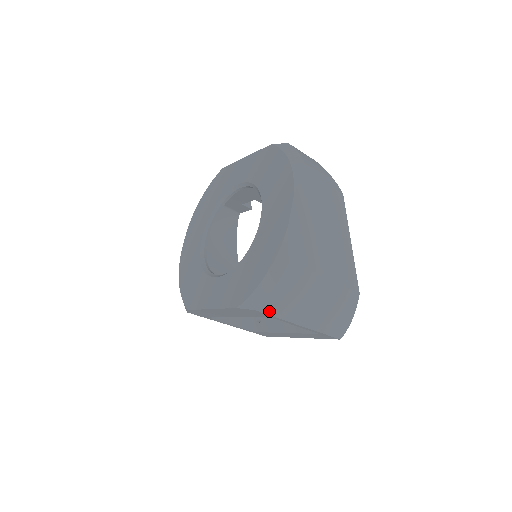
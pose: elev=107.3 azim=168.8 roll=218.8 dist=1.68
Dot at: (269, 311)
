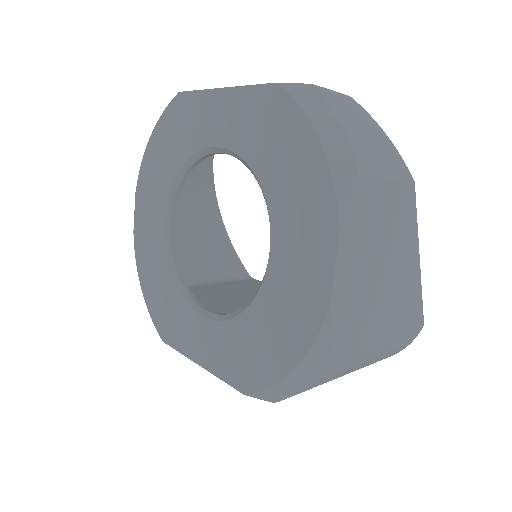
Dot at: occluded
